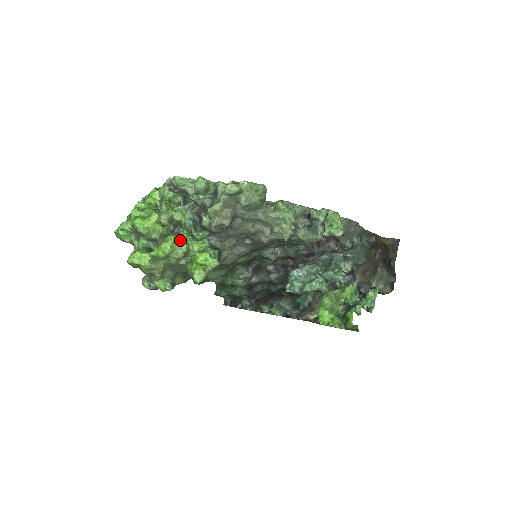
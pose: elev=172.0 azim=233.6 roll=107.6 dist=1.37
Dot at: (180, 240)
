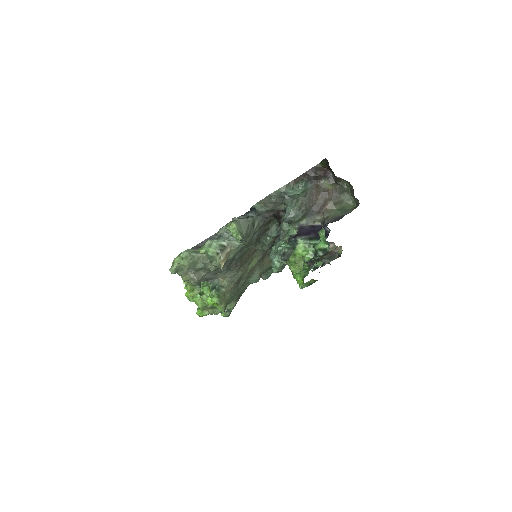
Dot at: (200, 295)
